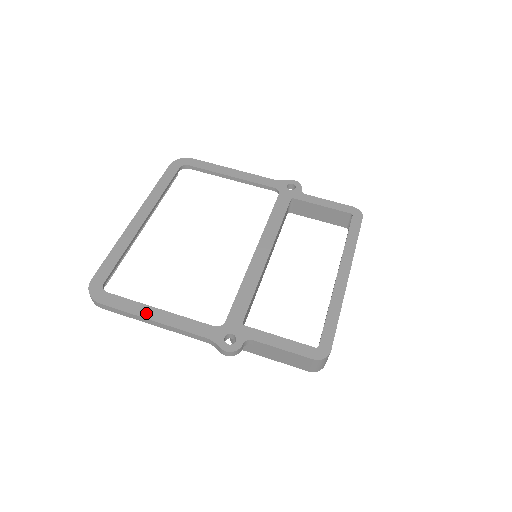
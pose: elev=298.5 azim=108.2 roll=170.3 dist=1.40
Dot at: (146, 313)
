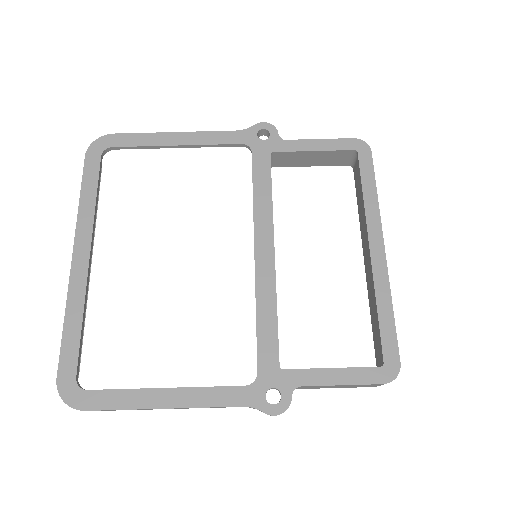
Dot at: (151, 401)
